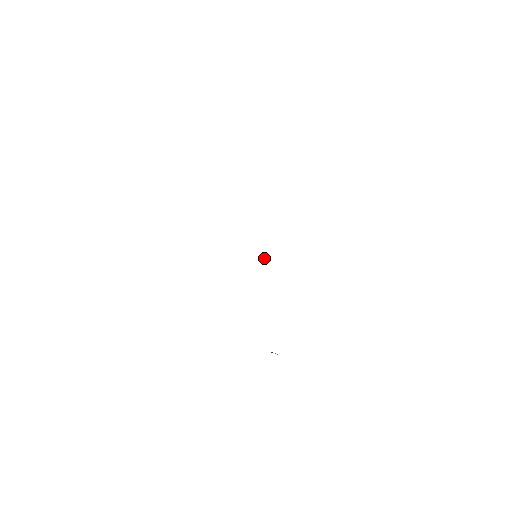
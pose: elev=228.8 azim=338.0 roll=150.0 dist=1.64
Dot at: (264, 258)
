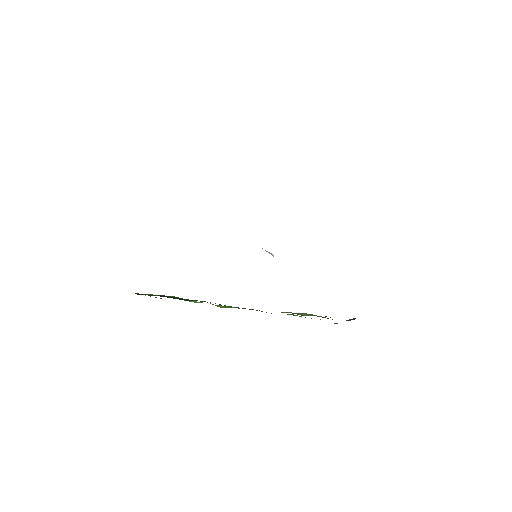
Dot at: (266, 251)
